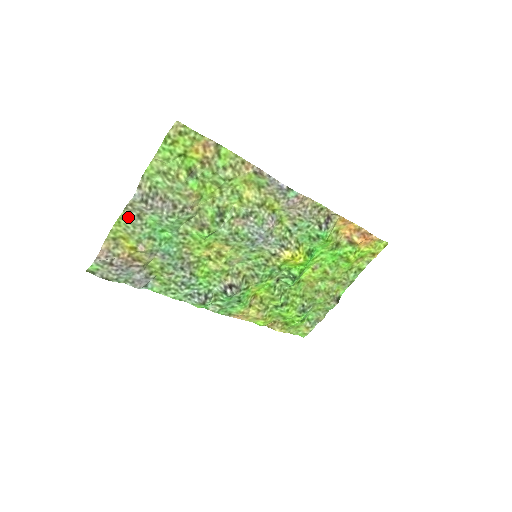
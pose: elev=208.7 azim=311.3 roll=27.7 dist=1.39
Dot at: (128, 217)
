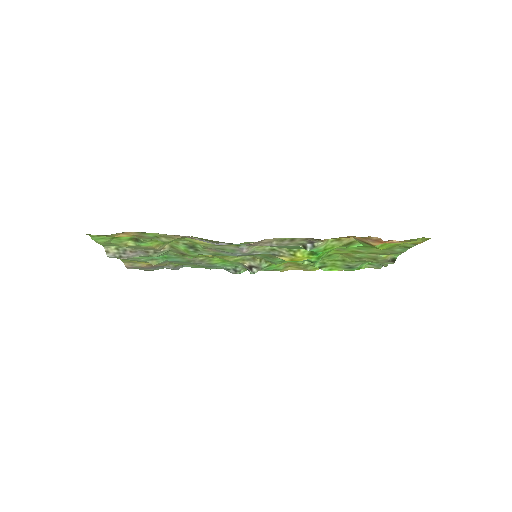
Dot at: occluded
